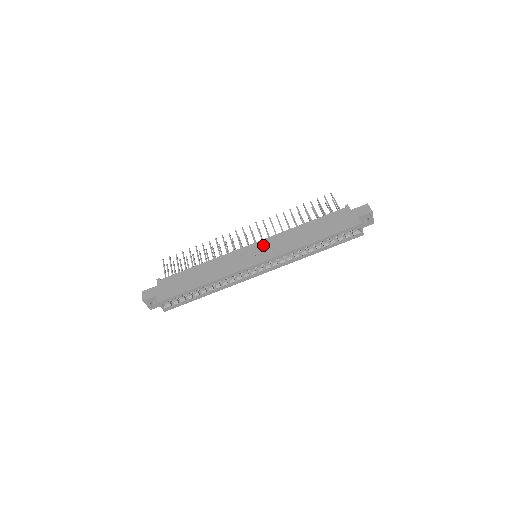
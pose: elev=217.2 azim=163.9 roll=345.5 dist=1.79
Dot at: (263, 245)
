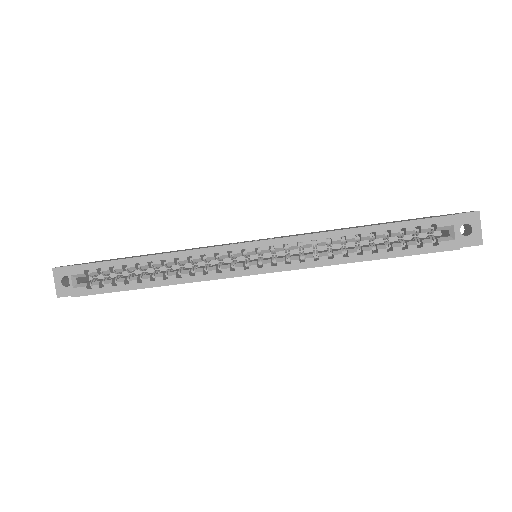
Dot at: occluded
